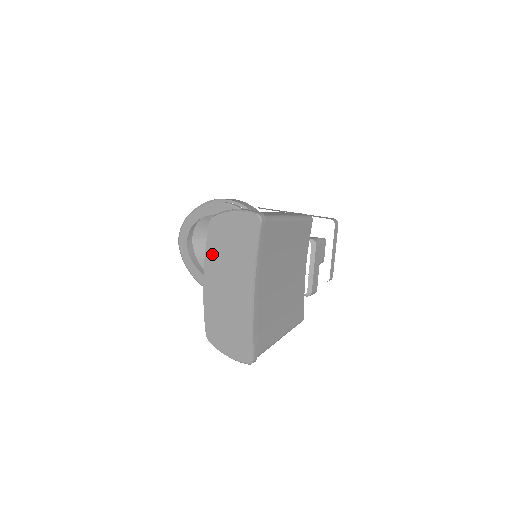
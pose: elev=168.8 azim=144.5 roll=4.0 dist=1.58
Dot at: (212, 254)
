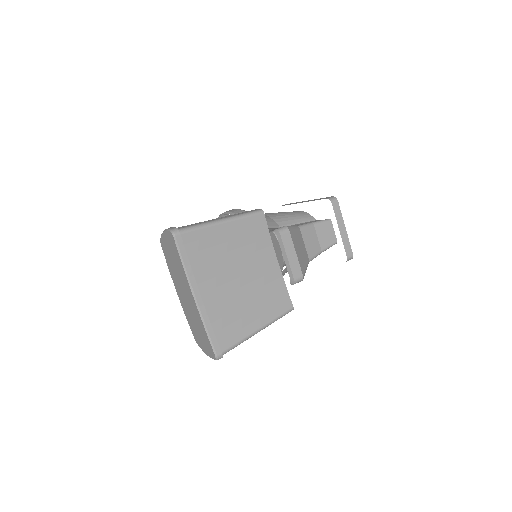
Dot at: (171, 270)
